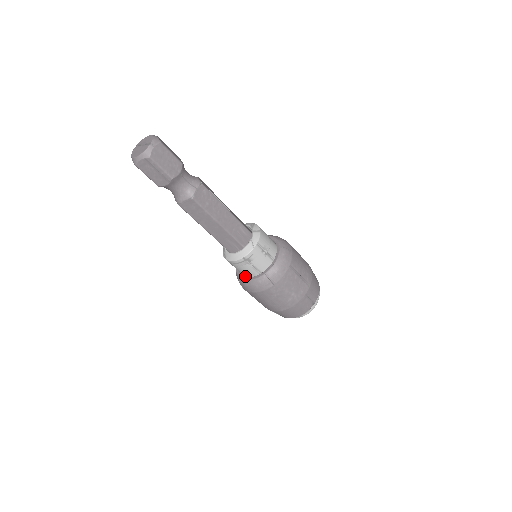
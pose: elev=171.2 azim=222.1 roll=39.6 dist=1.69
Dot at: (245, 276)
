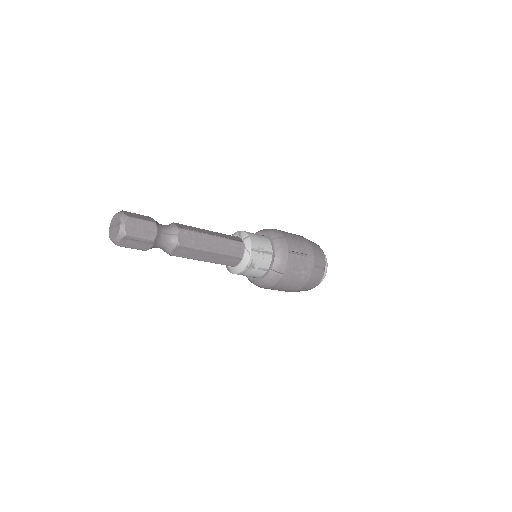
Dot at: (255, 277)
